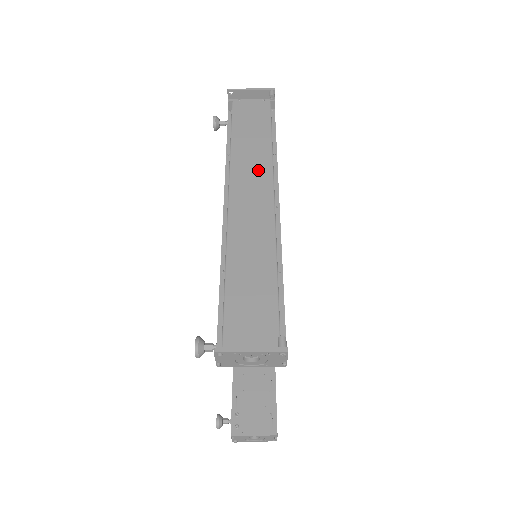
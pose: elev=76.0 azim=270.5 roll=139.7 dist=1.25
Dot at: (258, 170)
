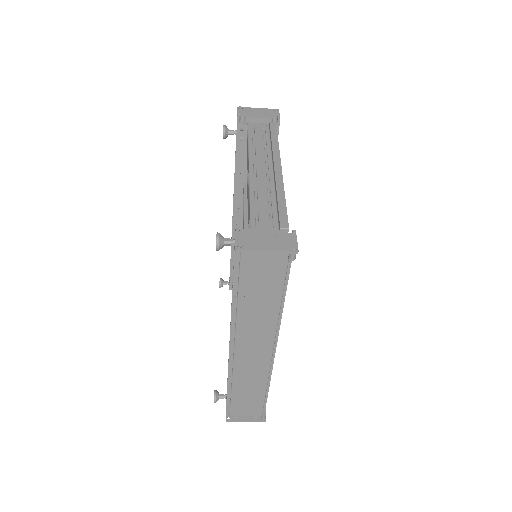
Dot at: (263, 328)
